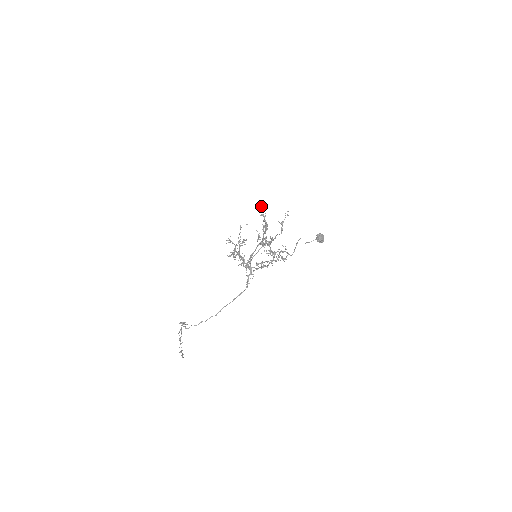
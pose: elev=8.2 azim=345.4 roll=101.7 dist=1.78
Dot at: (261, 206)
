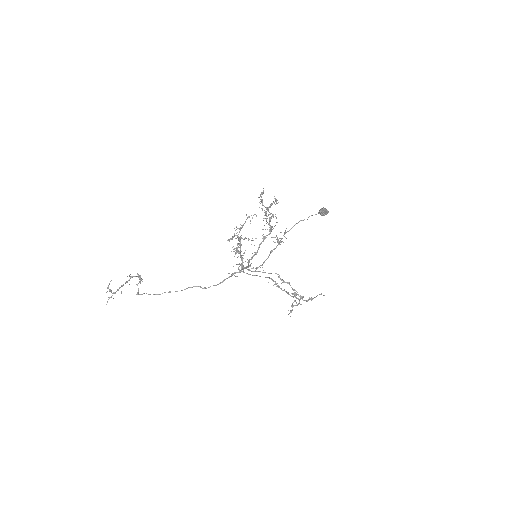
Dot at: (301, 297)
